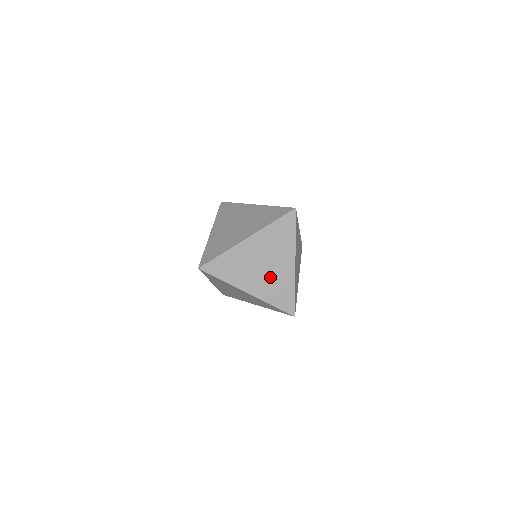
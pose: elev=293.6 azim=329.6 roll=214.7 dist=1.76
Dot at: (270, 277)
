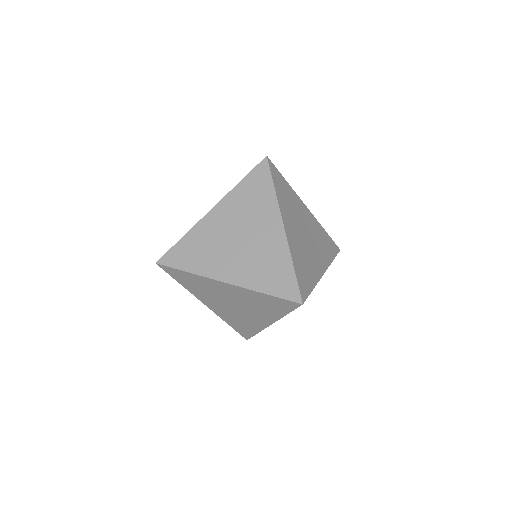
Dot at: (251, 253)
